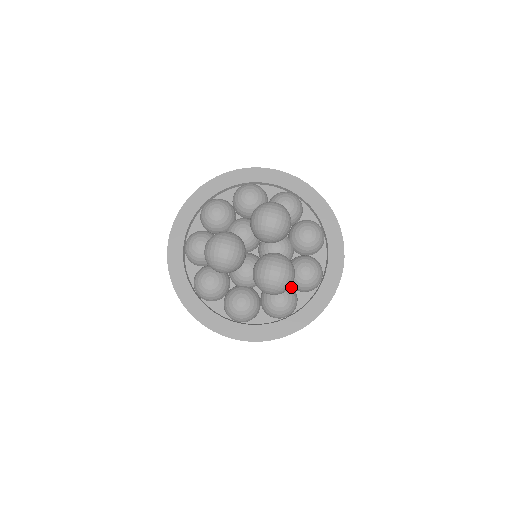
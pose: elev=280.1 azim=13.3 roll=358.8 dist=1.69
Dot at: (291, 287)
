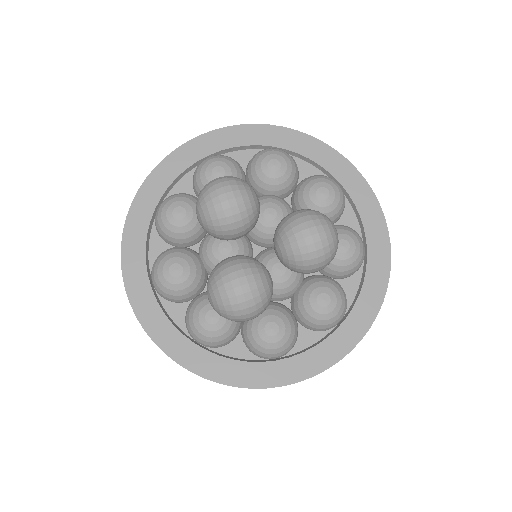
Dot at: (239, 323)
